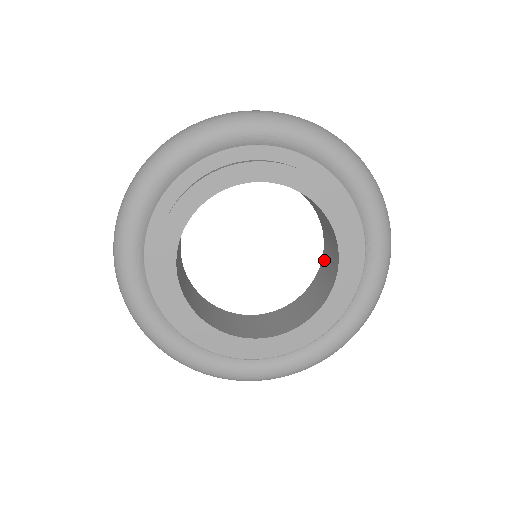
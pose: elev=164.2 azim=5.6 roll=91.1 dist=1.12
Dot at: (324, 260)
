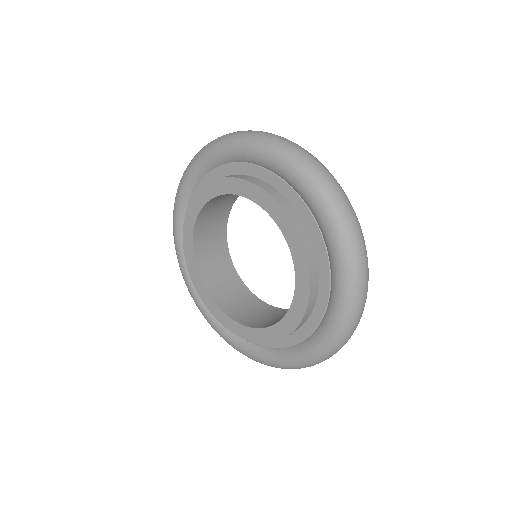
Dot at: occluded
